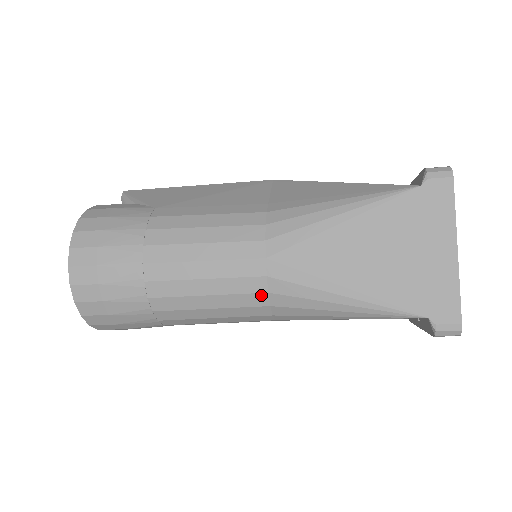
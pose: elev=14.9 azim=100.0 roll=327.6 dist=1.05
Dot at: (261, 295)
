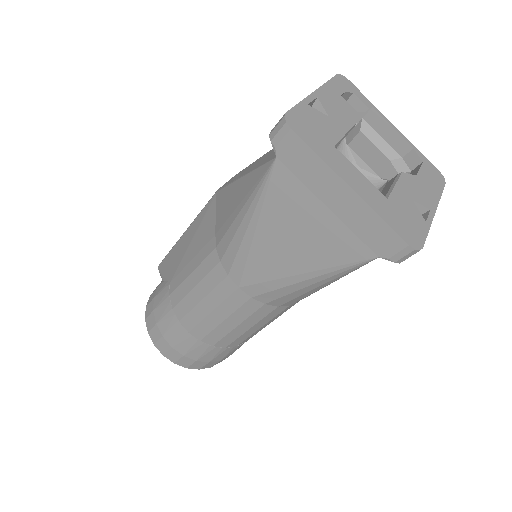
Dot at: (263, 307)
